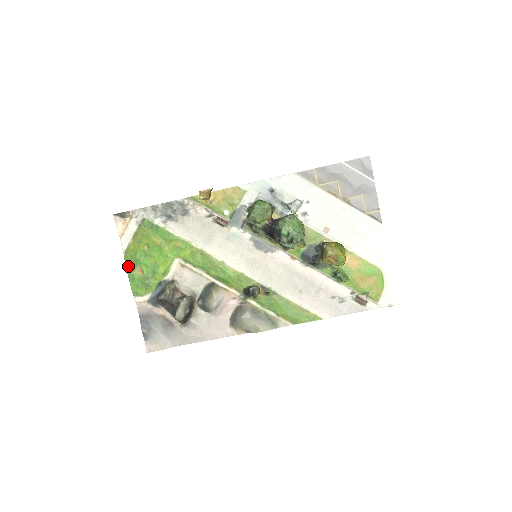
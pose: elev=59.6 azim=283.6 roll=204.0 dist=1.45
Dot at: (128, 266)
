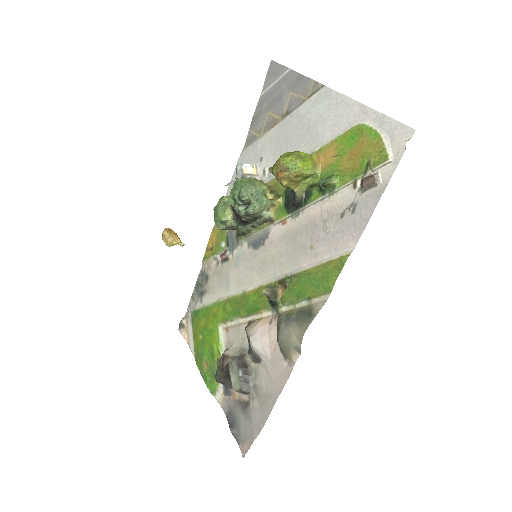
Dot at: (199, 368)
